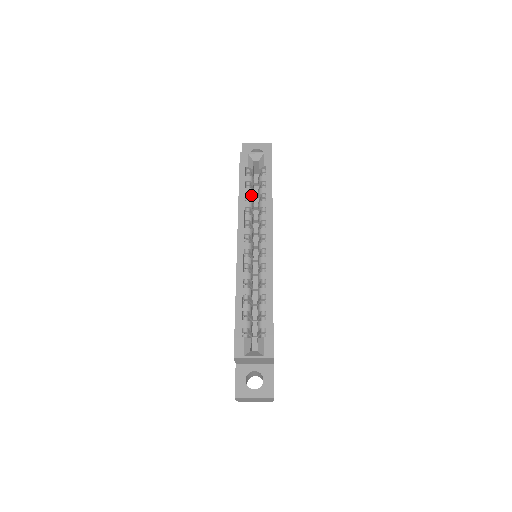
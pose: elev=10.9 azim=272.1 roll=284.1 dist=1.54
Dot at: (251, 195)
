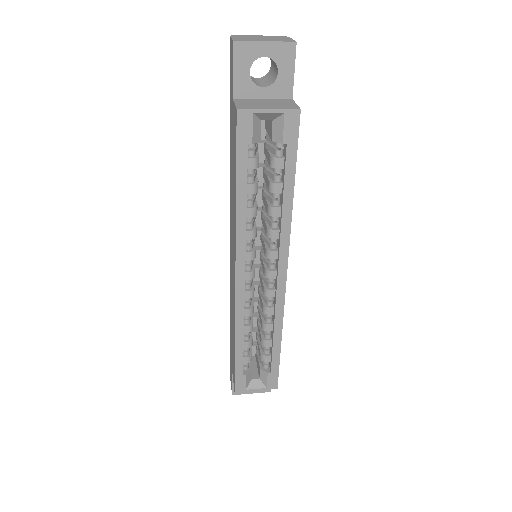
Dot at: (255, 191)
